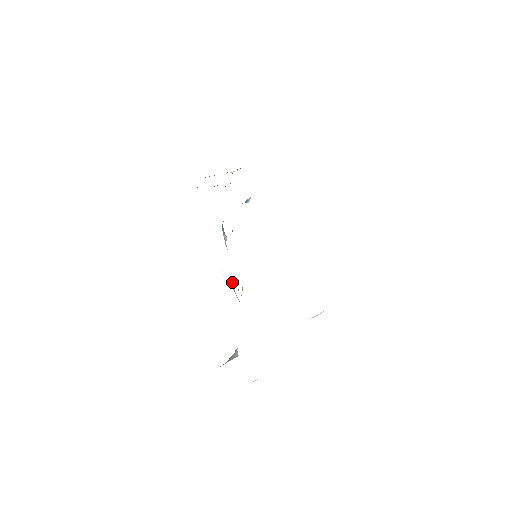
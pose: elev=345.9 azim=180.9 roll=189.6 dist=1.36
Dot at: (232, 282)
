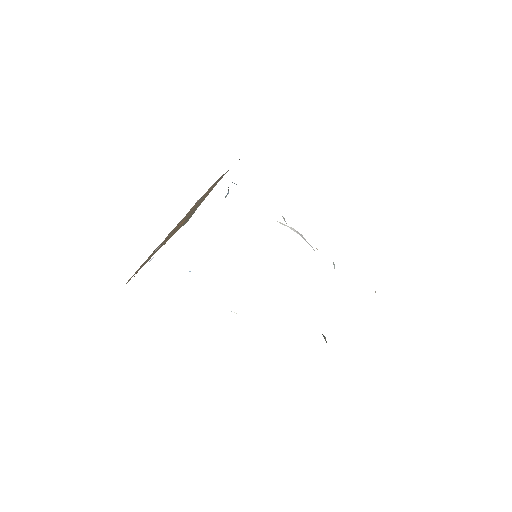
Dot at: occluded
